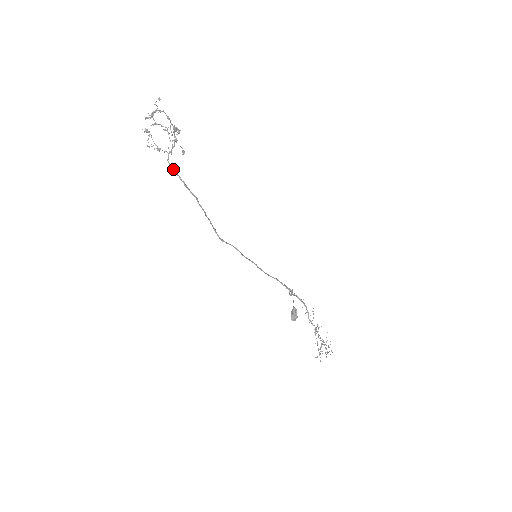
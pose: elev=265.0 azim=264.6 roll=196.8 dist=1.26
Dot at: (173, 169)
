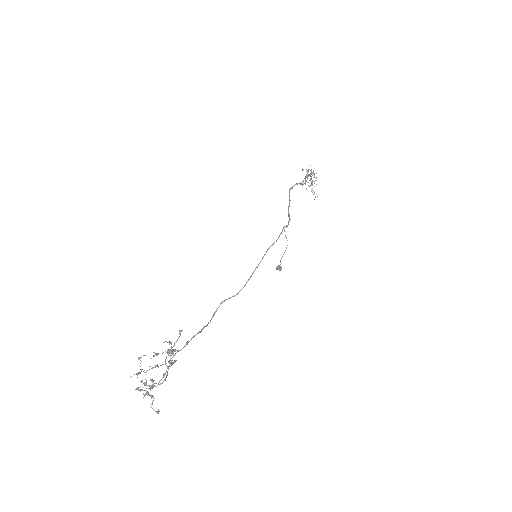
Dot at: (174, 355)
